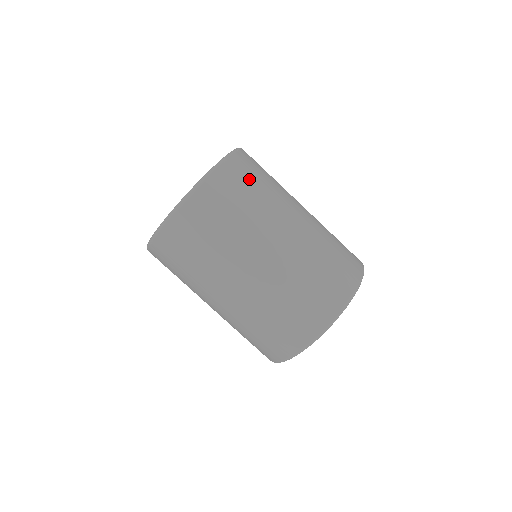
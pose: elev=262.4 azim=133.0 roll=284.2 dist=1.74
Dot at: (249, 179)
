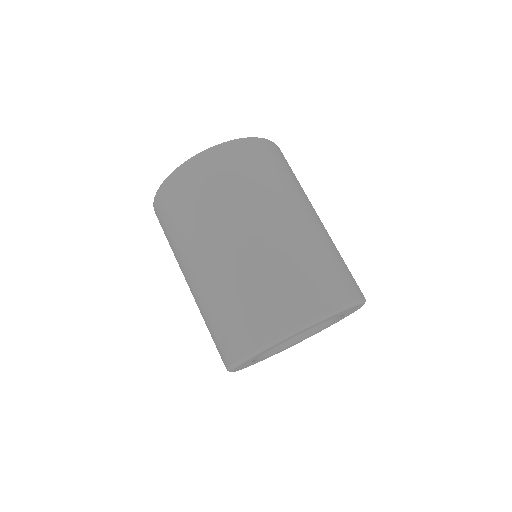
Dot at: (239, 168)
